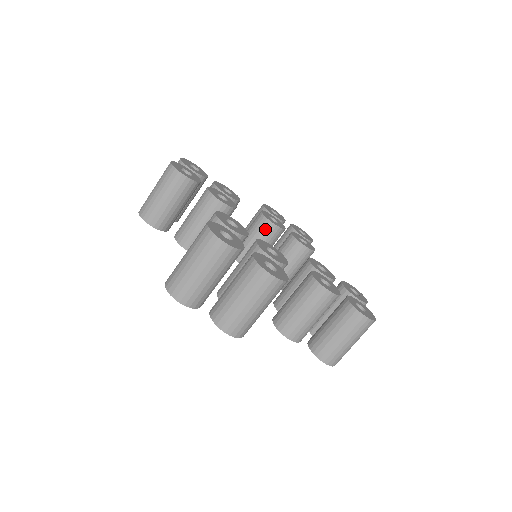
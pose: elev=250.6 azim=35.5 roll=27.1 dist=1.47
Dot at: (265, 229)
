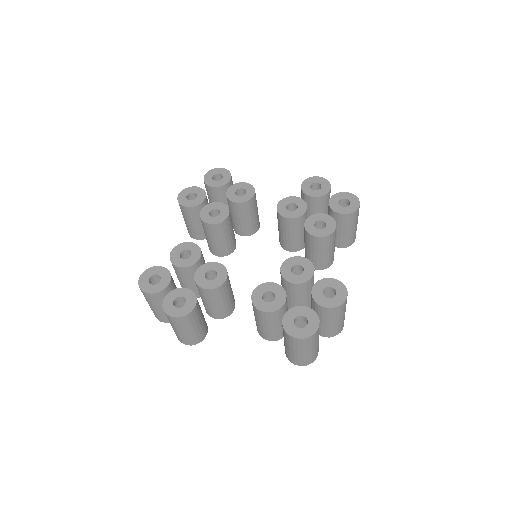
Dot at: (224, 228)
